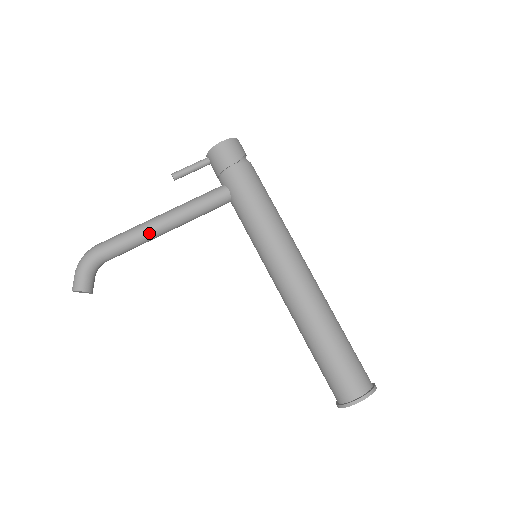
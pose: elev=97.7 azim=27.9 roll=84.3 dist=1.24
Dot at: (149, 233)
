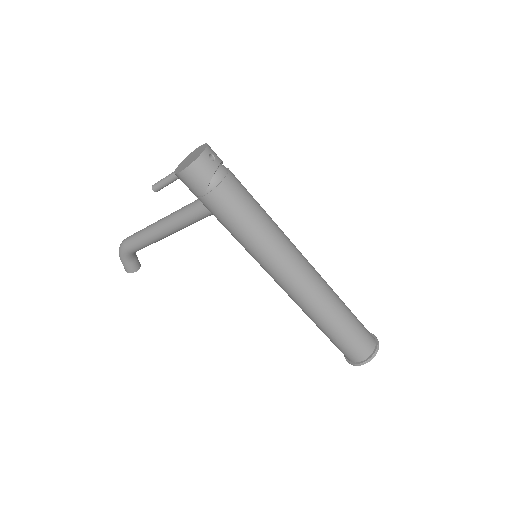
Dot at: (156, 240)
